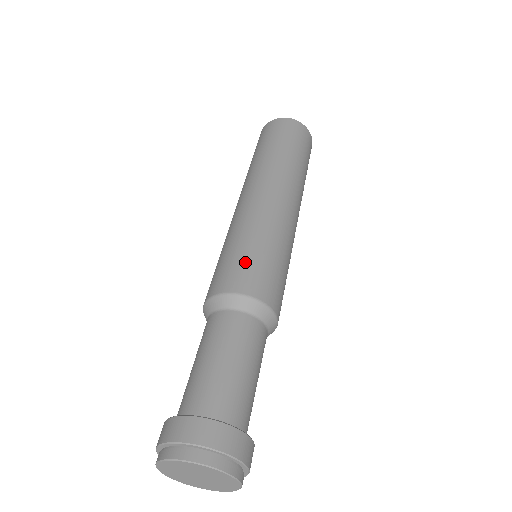
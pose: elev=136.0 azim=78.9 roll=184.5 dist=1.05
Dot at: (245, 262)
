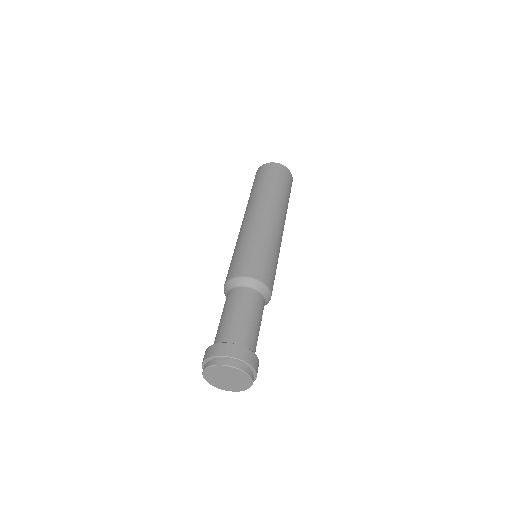
Dot at: (250, 258)
